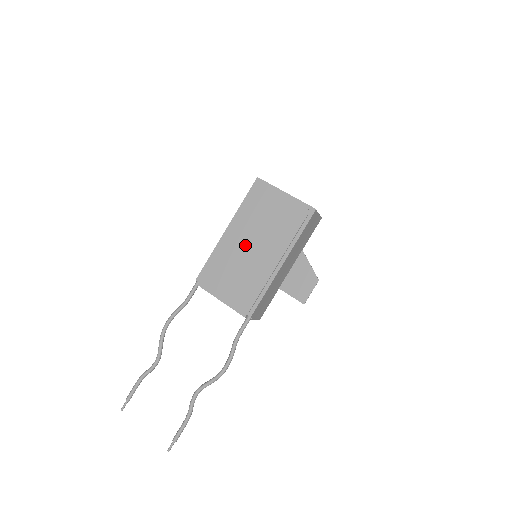
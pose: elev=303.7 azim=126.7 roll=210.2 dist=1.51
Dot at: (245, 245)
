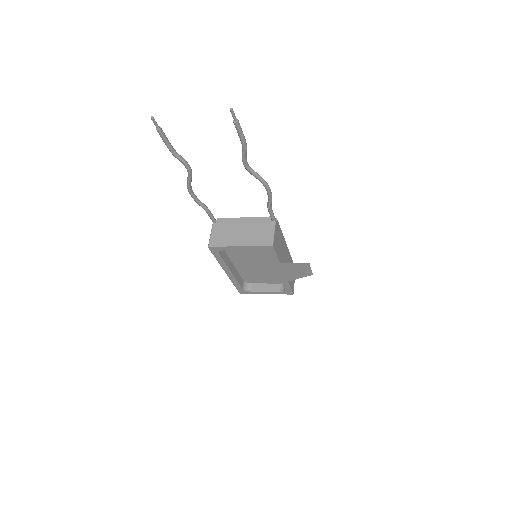
Dot at: occluded
